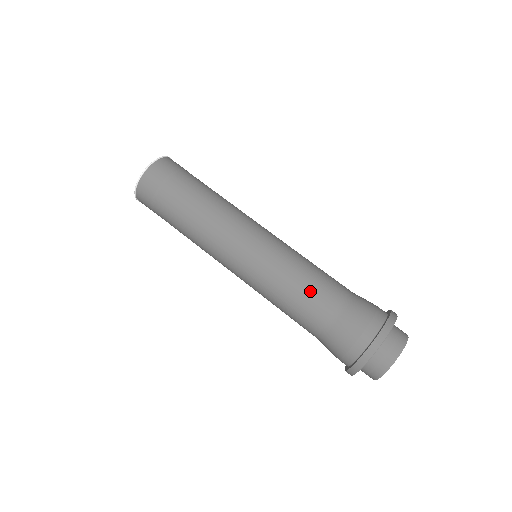
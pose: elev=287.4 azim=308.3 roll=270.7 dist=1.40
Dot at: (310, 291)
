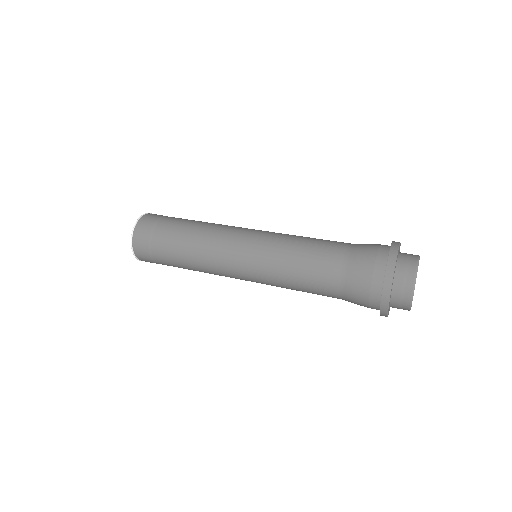
Dot at: (314, 247)
